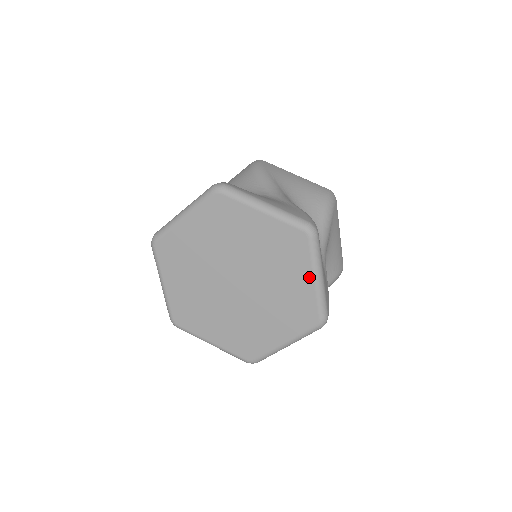
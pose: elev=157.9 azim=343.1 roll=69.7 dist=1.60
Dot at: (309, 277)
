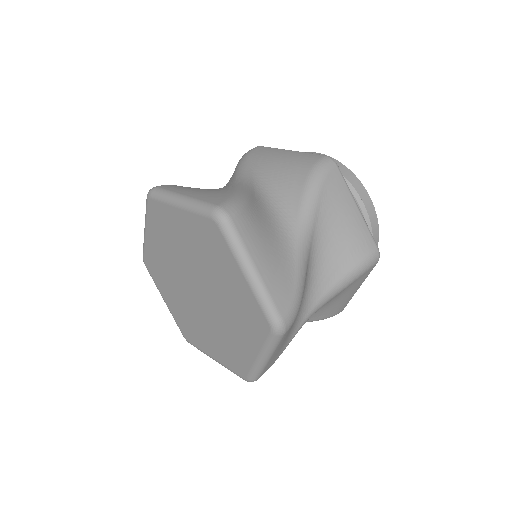
Dot at: (239, 273)
